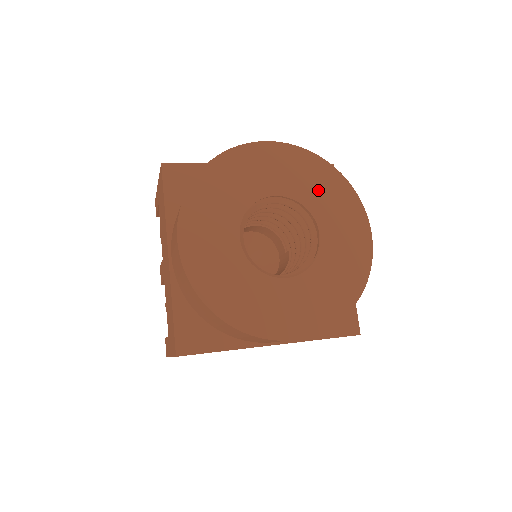
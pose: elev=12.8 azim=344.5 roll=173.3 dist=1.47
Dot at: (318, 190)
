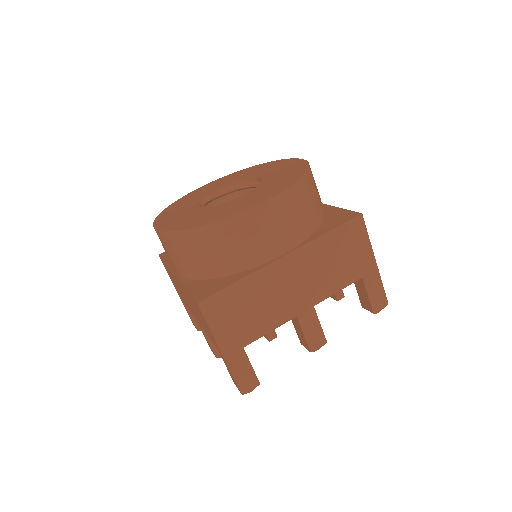
Dot at: (249, 173)
